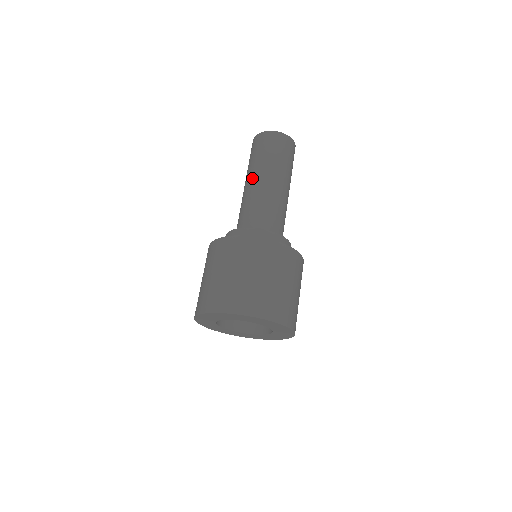
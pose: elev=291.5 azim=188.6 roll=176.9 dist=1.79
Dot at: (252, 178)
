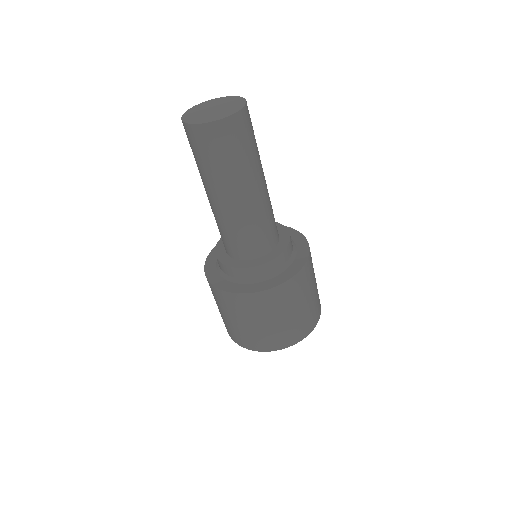
Dot at: (228, 196)
